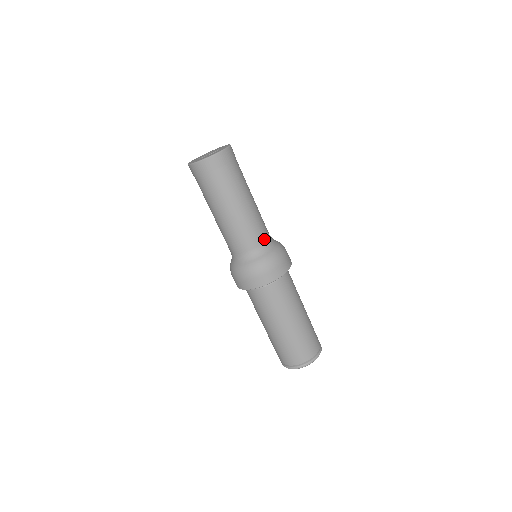
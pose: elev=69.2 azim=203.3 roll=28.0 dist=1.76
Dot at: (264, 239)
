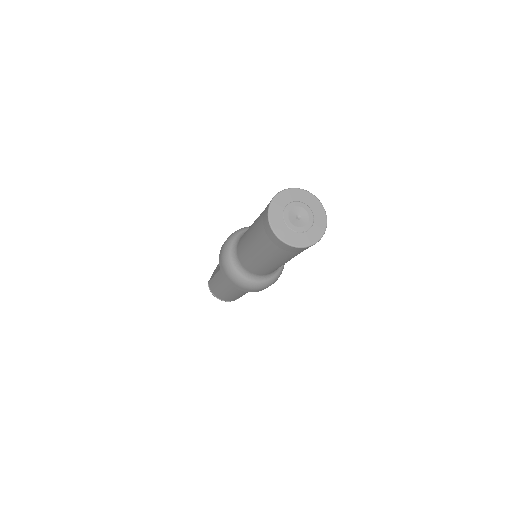
Dot at: occluded
